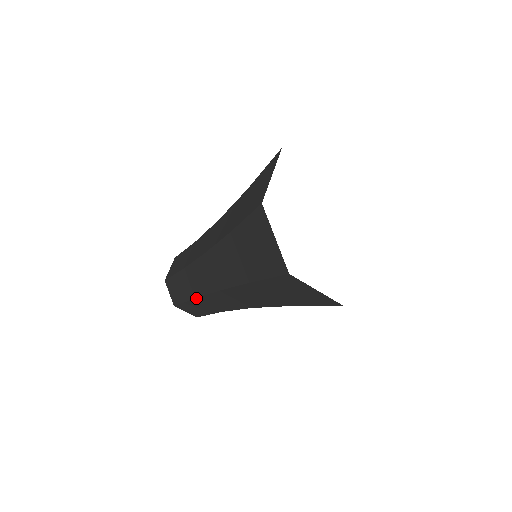
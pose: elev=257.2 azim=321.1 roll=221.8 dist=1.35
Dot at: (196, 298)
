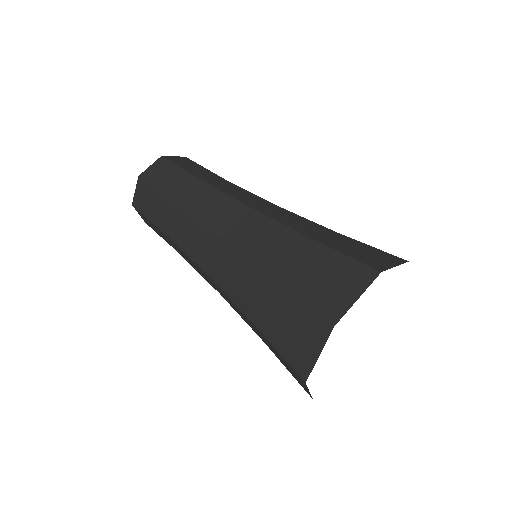
Dot at: (170, 238)
